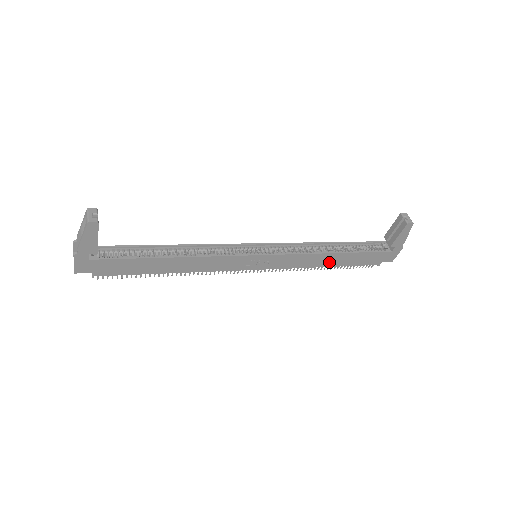
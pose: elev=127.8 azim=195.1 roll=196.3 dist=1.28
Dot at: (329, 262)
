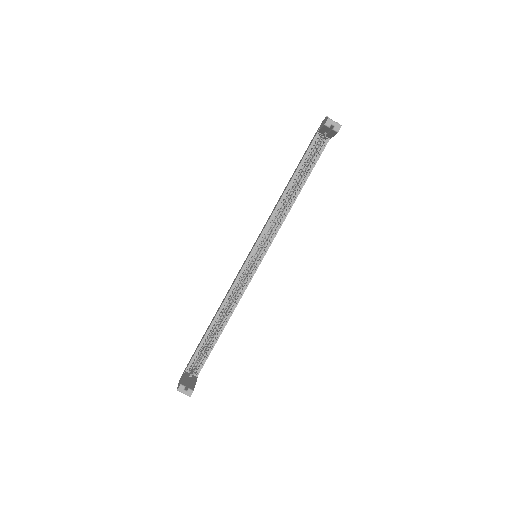
Dot at: occluded
